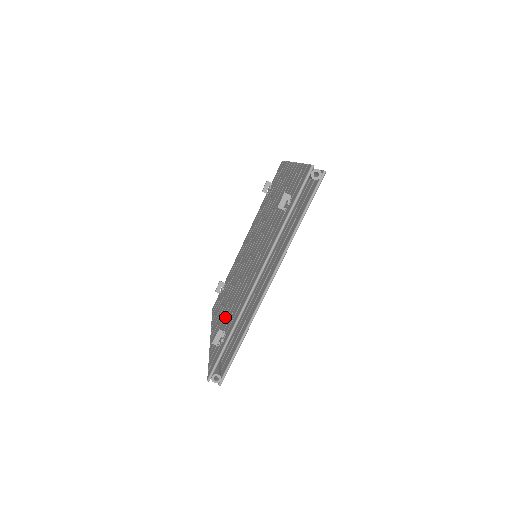
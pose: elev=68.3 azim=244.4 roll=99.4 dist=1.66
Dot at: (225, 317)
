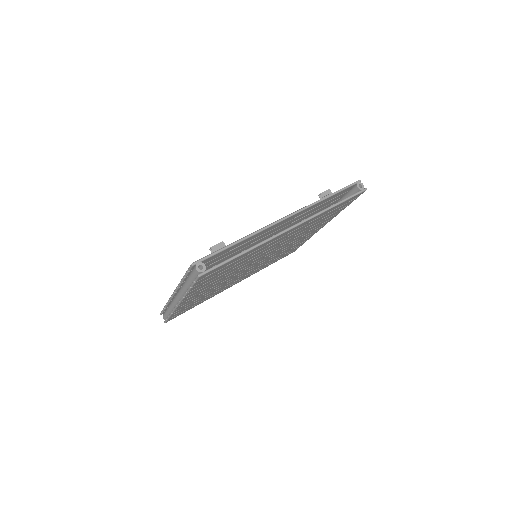
Dot at: occluded
